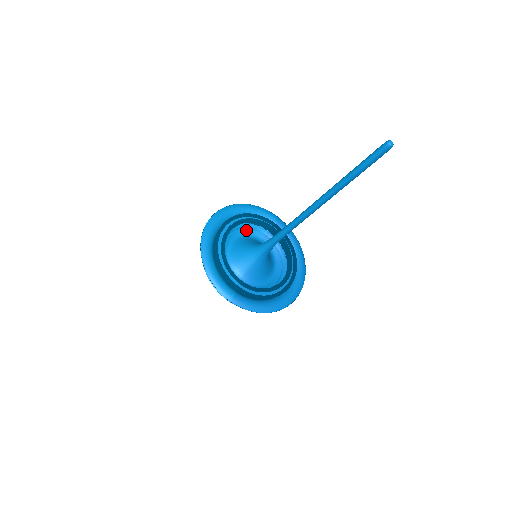
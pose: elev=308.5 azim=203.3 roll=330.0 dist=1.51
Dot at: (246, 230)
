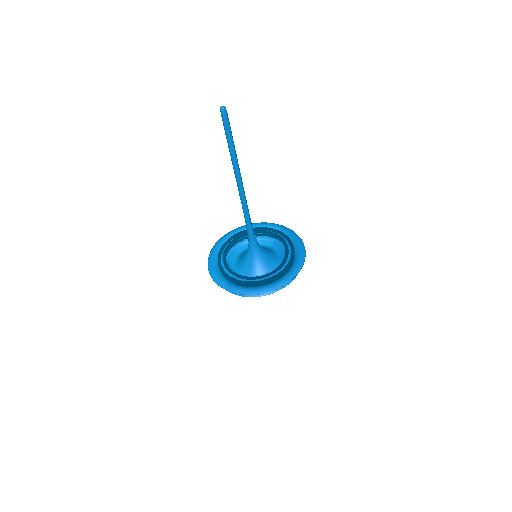
Dot at: occluded
